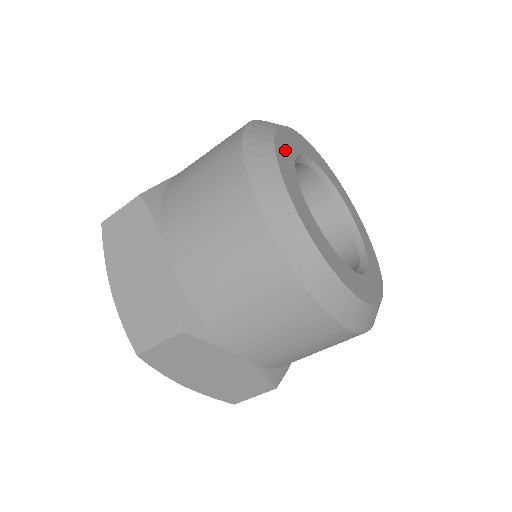
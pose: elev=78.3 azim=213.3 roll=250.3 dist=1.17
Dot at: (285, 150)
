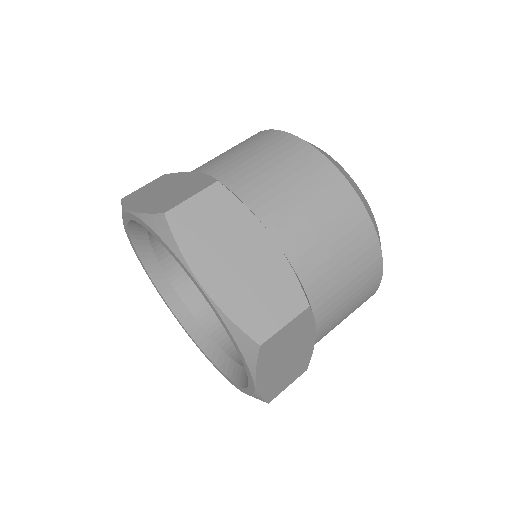
Dot at: occluded
